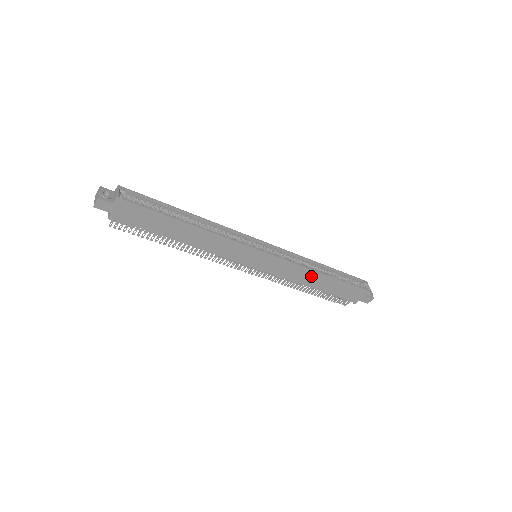
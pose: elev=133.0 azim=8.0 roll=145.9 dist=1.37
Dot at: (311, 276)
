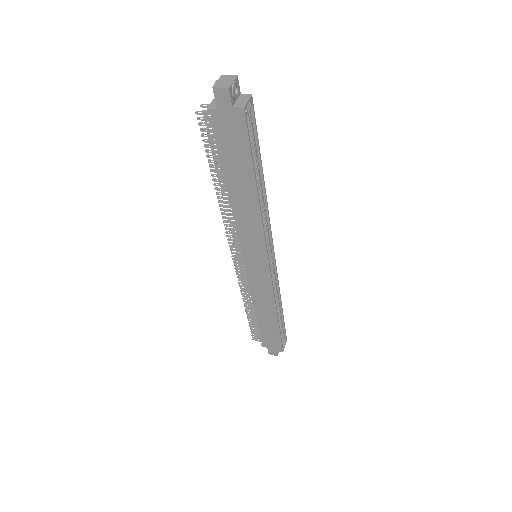
Dot at: (268, 307)
